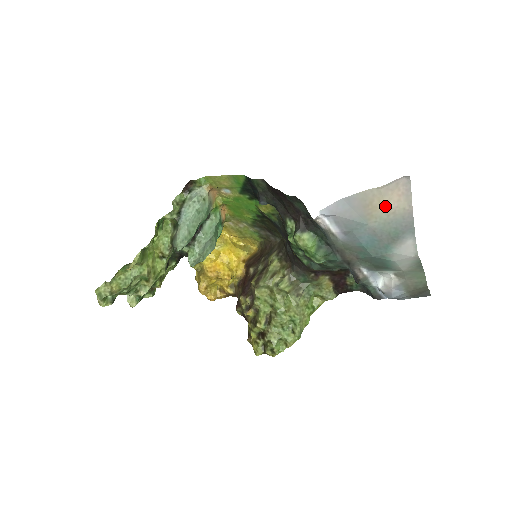
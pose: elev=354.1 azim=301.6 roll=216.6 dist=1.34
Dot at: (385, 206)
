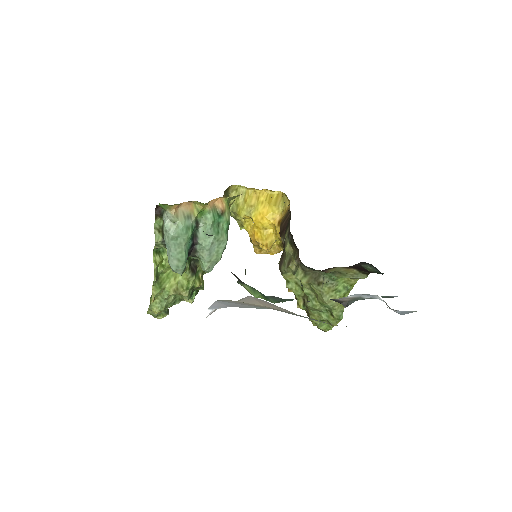
Dot at: (265, 306)
